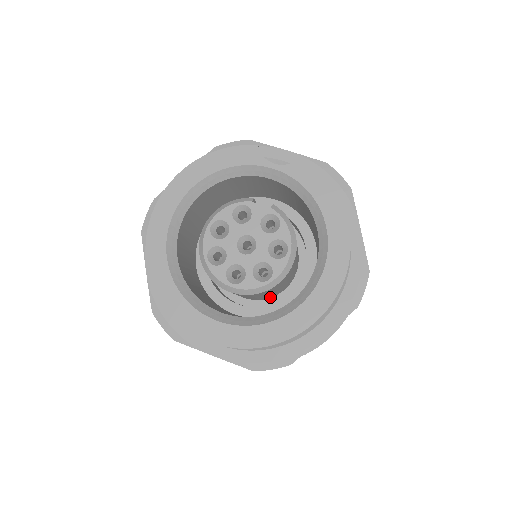
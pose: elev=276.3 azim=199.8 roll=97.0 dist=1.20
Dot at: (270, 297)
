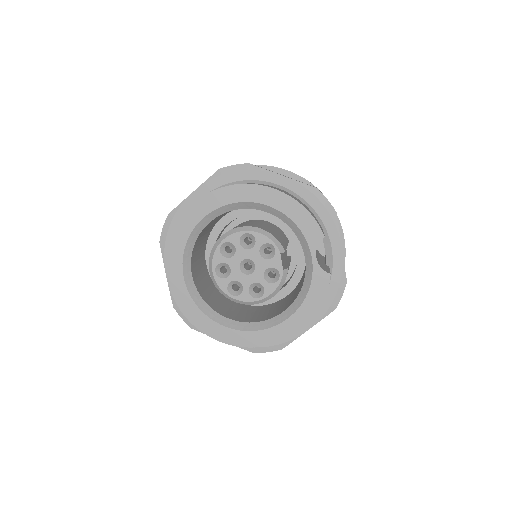
Dot at: occluded
